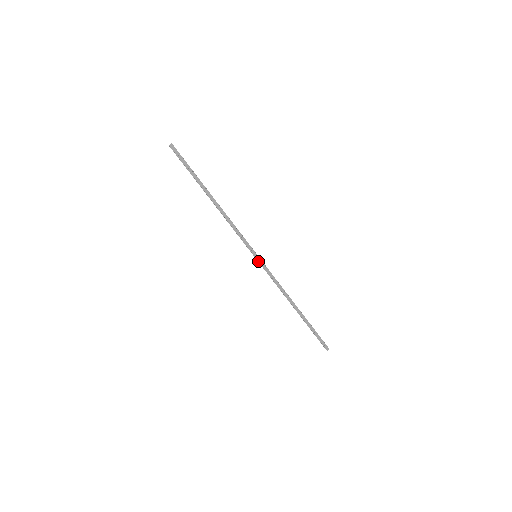
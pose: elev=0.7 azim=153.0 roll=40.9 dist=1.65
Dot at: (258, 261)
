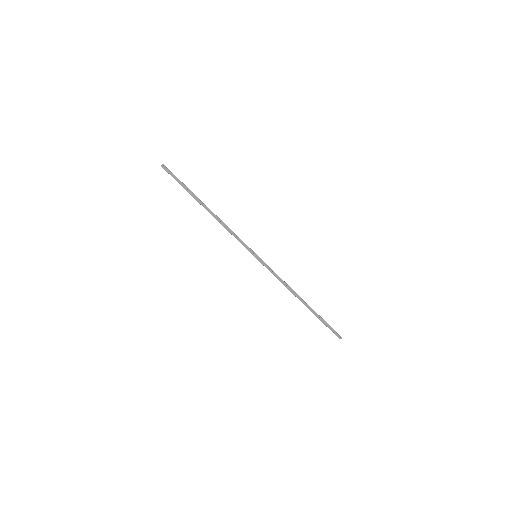
Dot at: (258, 260)
